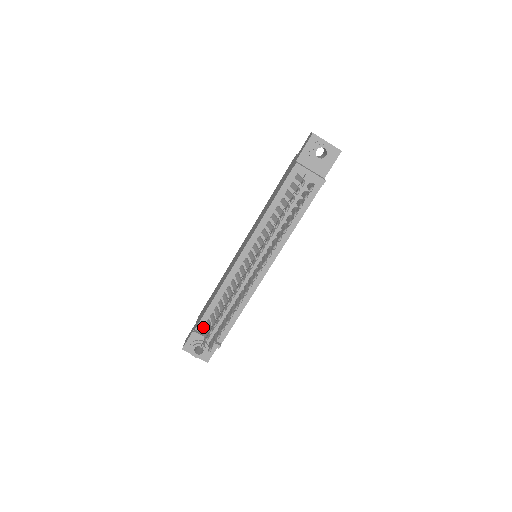
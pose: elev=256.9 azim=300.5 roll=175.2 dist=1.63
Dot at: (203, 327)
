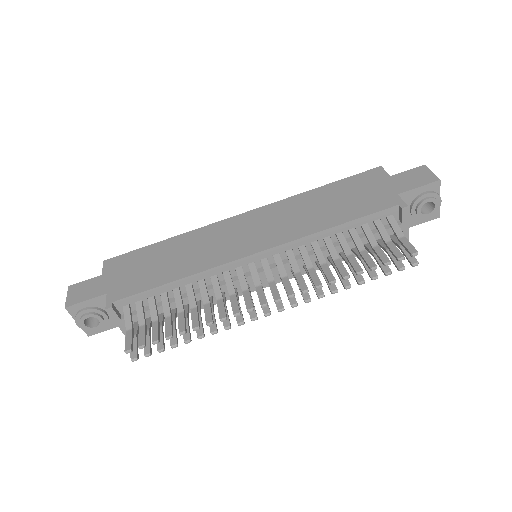
Dot at: (127, 305)
